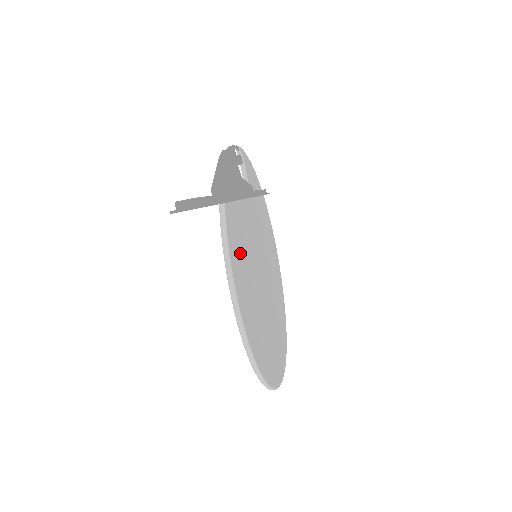
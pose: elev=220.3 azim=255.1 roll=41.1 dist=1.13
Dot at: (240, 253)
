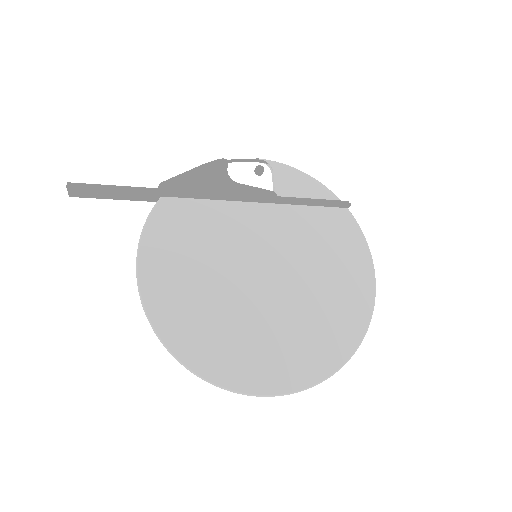
Dot at: (181, 239)
